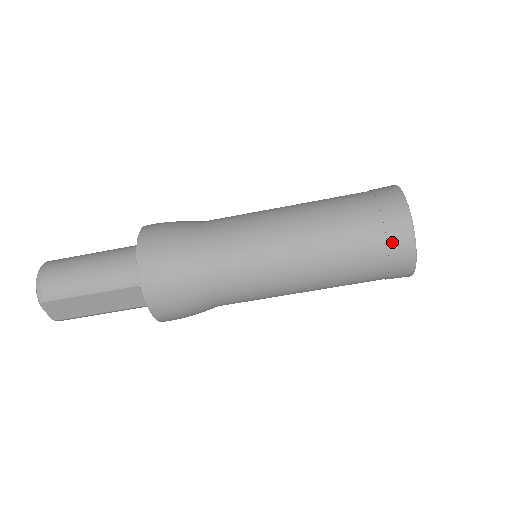
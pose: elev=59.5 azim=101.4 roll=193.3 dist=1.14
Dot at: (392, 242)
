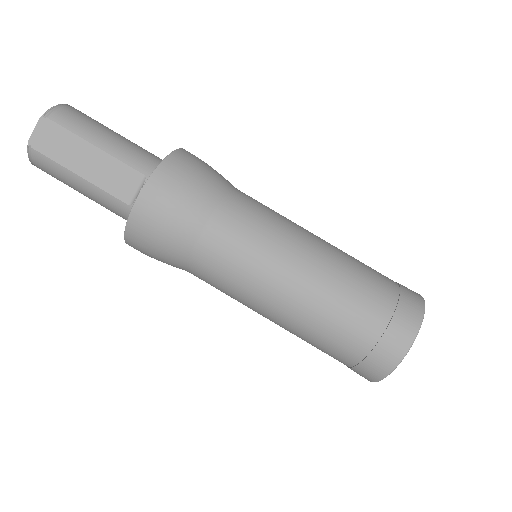
Dot at: (399, 314)
